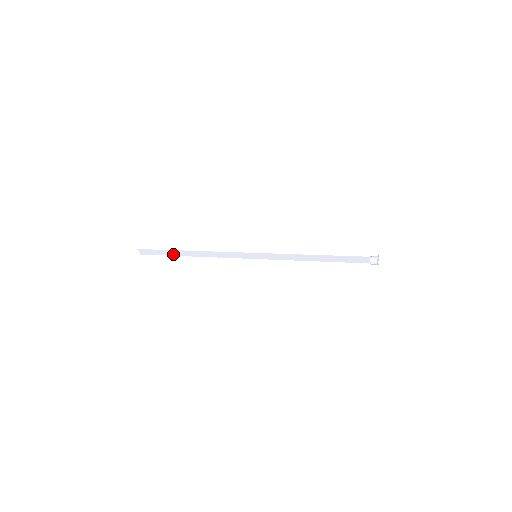
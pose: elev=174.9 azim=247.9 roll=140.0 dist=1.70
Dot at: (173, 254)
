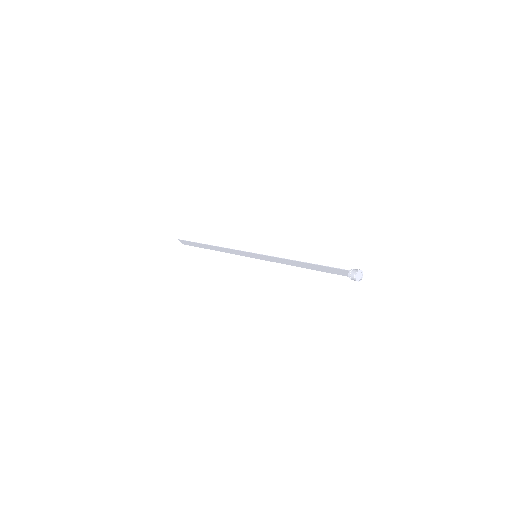
Dot at: (201, 246)
